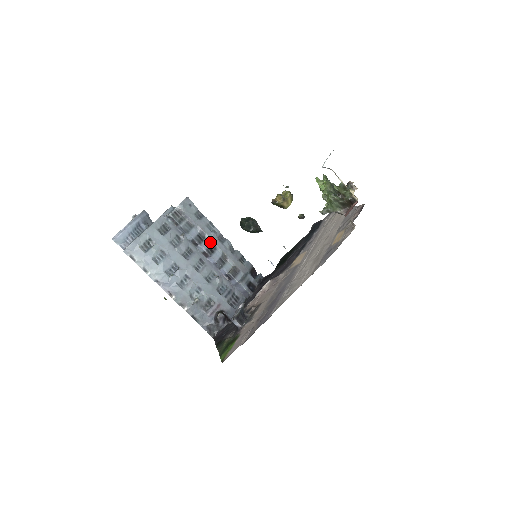
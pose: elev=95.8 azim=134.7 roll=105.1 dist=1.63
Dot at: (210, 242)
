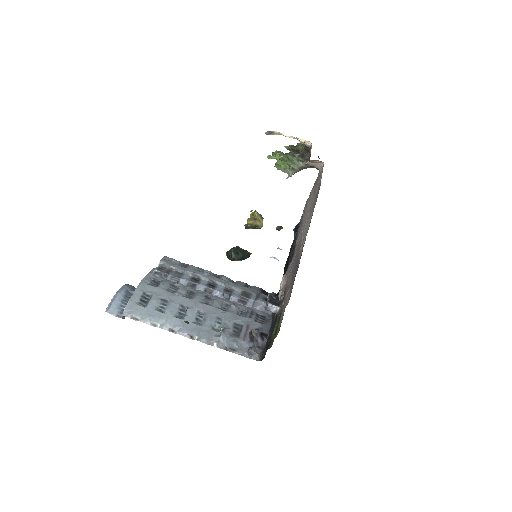
Dot at: (207, 281)
